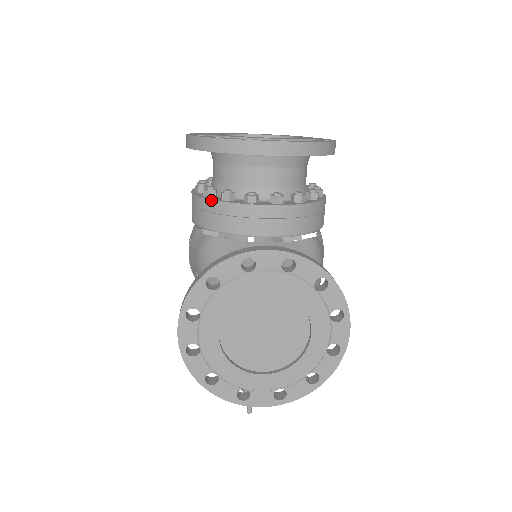
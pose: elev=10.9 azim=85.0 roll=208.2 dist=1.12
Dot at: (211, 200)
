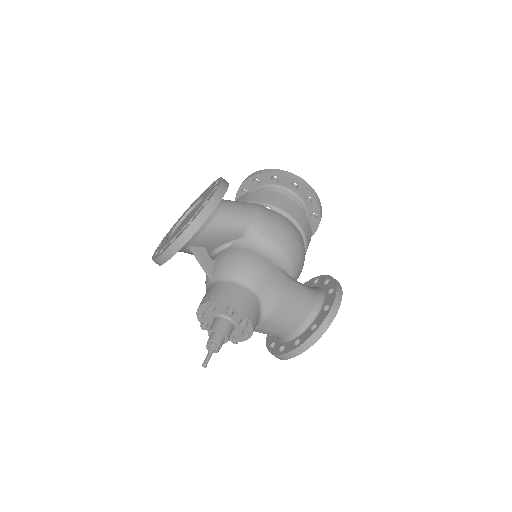
Dot at: occluded
